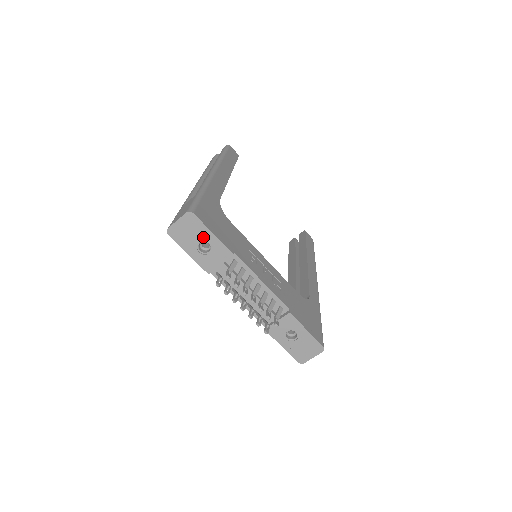
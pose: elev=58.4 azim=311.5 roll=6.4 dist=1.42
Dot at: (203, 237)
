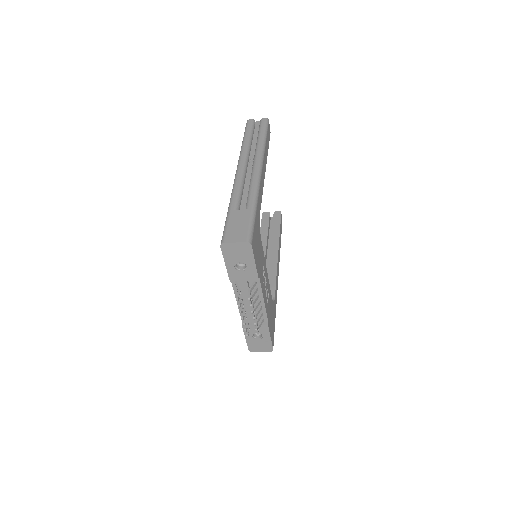
Dot at: (246, 261)
